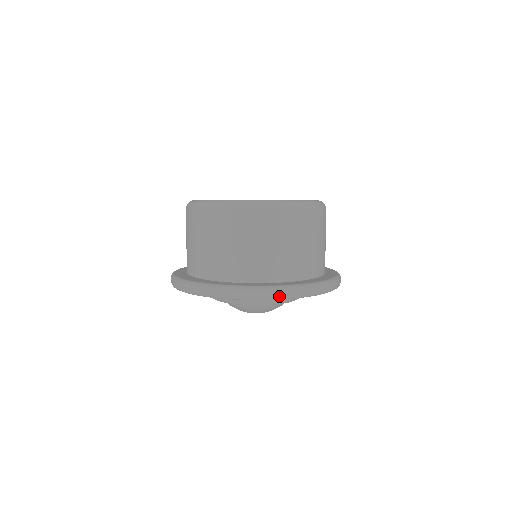
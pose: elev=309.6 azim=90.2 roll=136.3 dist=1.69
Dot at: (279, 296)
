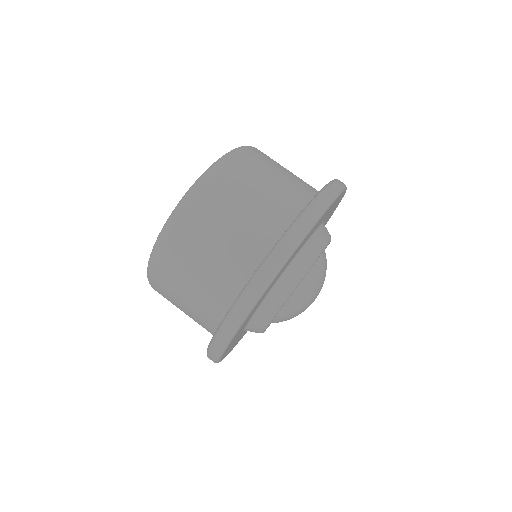
Dot at: (289, 248)
